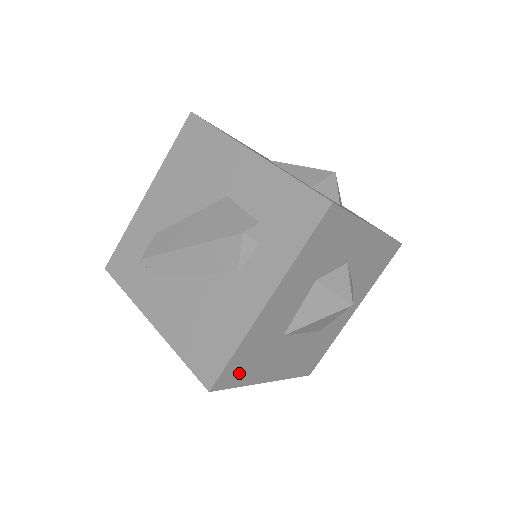
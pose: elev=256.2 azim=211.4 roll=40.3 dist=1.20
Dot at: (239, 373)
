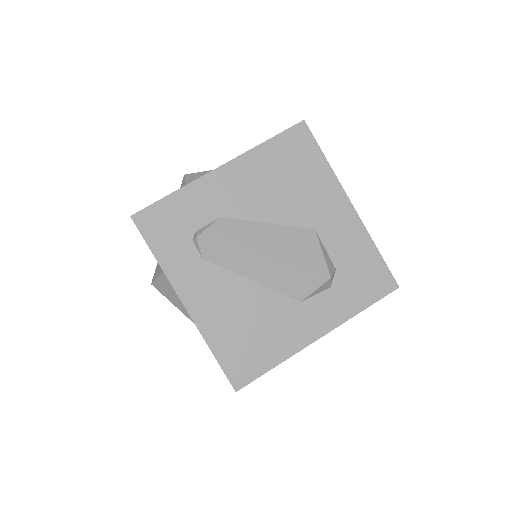
Dot at: occluded
